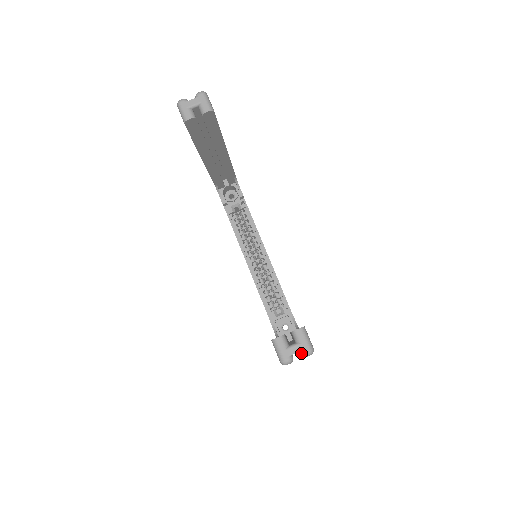
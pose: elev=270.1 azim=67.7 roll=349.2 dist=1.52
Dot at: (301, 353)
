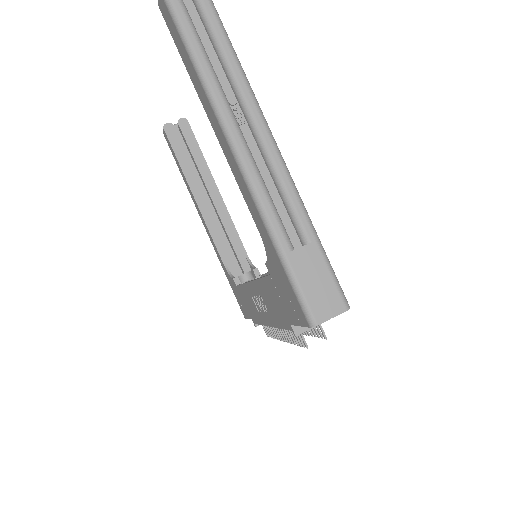
Dot at: out of frame
